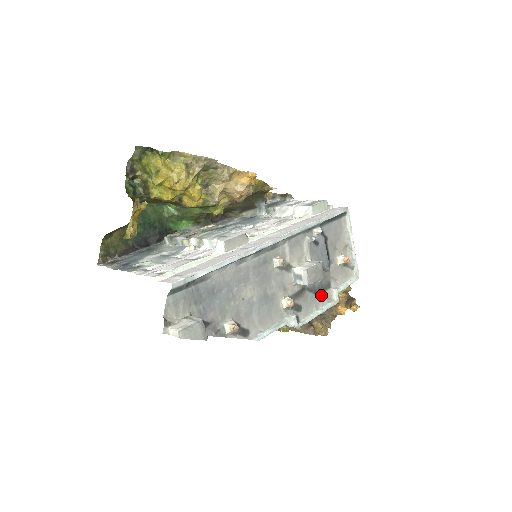
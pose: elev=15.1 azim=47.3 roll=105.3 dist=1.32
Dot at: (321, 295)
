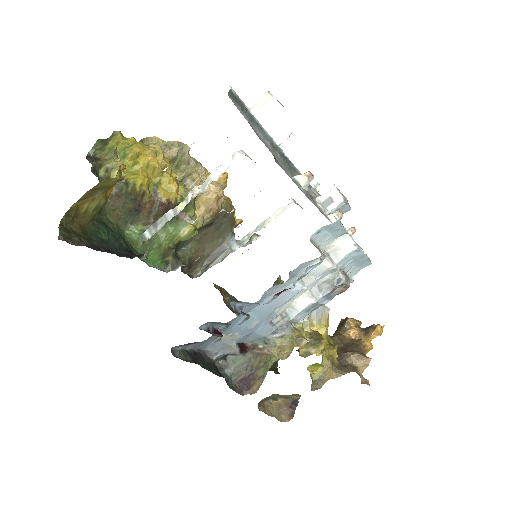
Dot at: occluded
